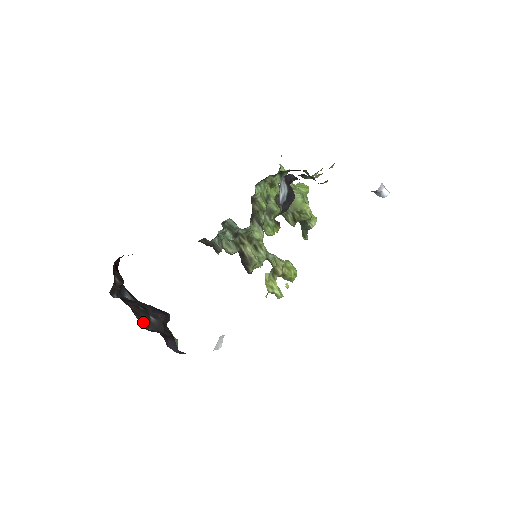
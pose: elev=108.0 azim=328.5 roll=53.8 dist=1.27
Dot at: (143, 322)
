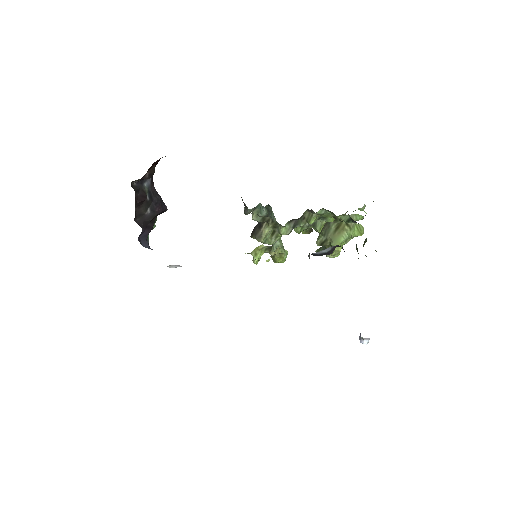
Dot at: (137, 213)
